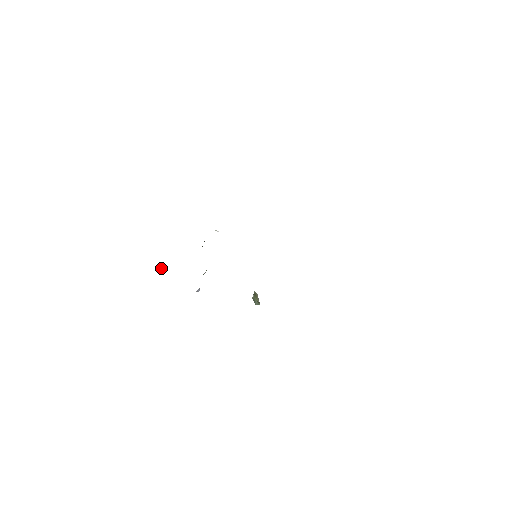
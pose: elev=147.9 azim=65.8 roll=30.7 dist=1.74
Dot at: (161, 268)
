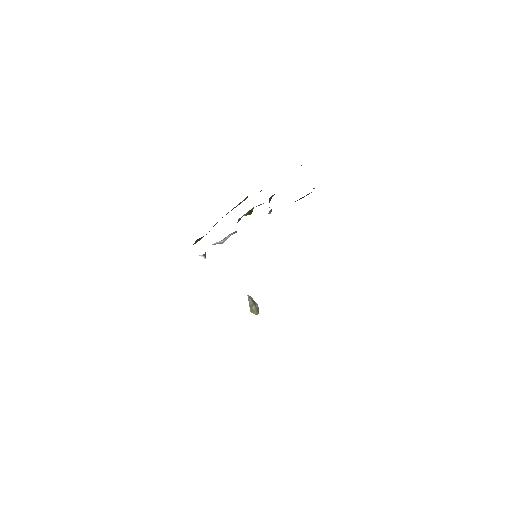
Dot at: occluded
